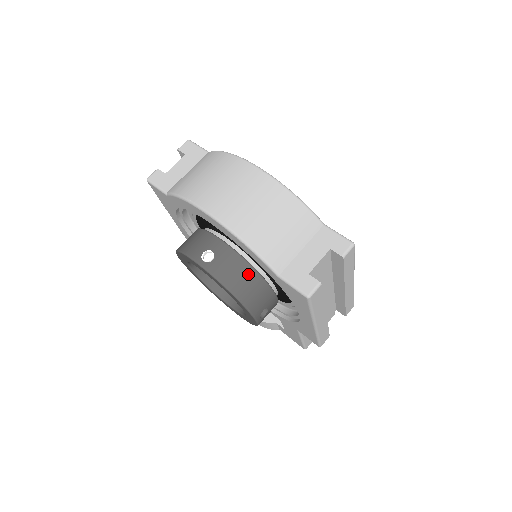
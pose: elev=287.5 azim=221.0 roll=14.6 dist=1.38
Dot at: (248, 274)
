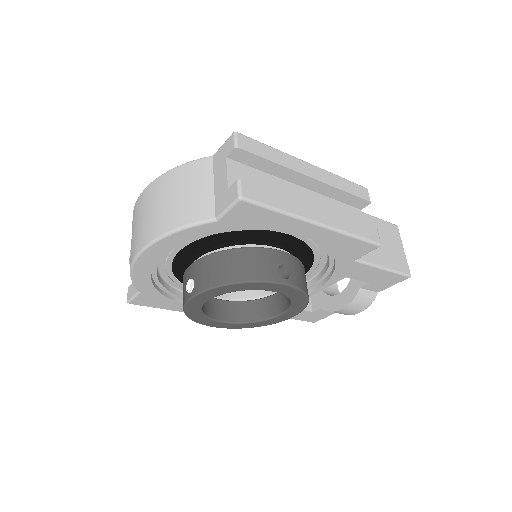
Dot at: (225, 259)
